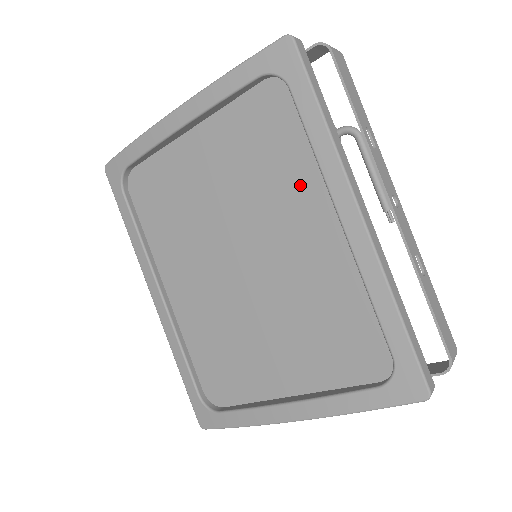
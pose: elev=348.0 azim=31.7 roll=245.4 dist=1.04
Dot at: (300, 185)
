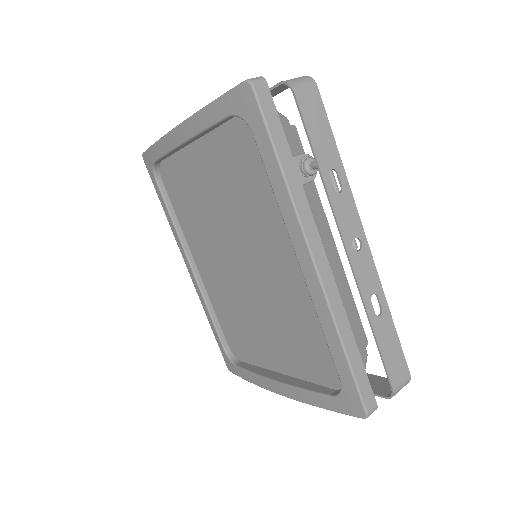
Dot at: (272, 218)
